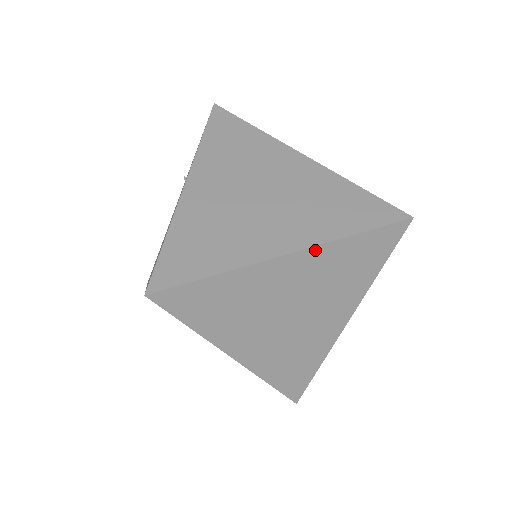
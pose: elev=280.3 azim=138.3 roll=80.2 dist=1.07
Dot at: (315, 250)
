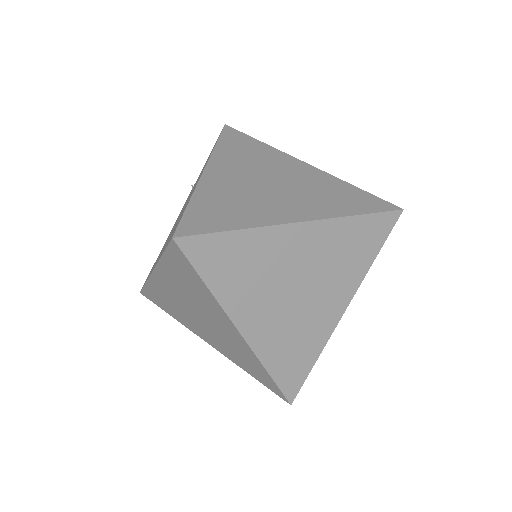
Dot at: (323, 223)
